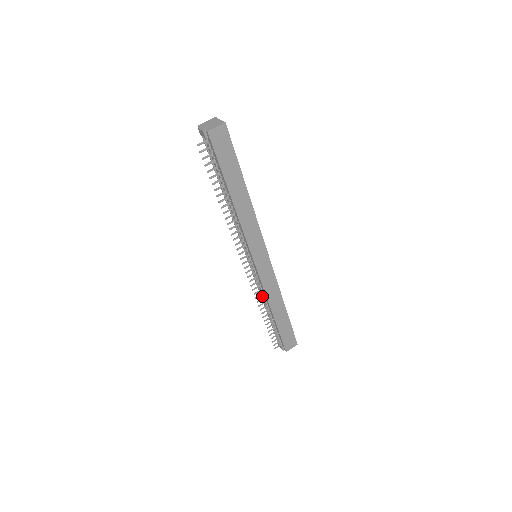
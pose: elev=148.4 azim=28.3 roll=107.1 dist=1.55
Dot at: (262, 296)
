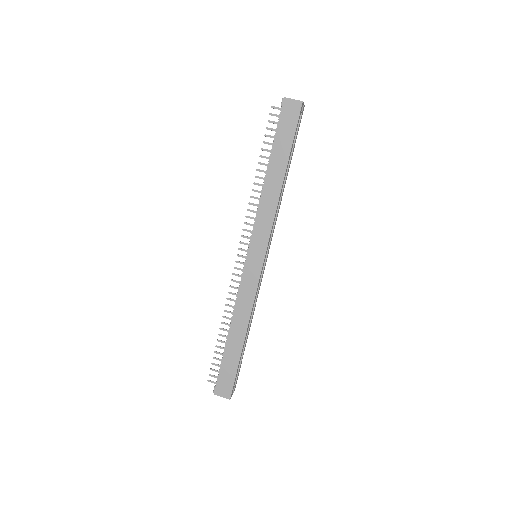
Dot at: occluded
